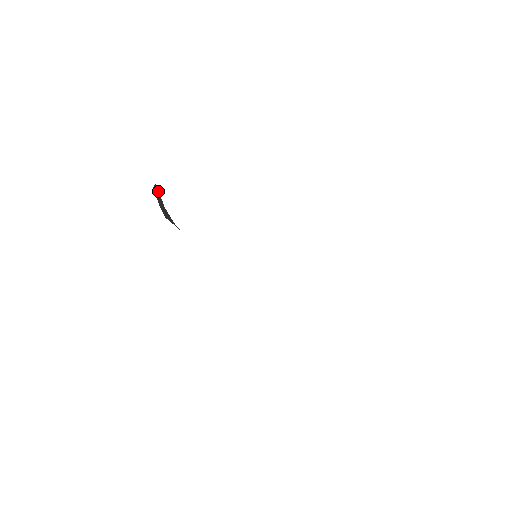
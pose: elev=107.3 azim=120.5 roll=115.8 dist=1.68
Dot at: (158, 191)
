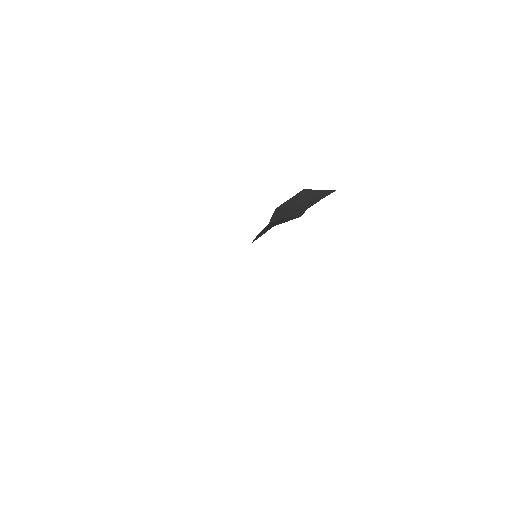
Dot at: occluded
